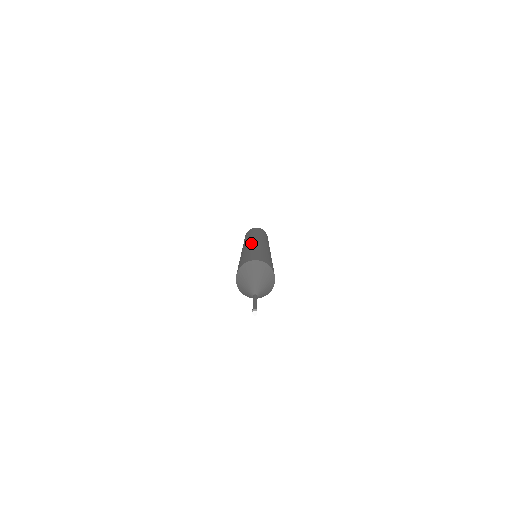
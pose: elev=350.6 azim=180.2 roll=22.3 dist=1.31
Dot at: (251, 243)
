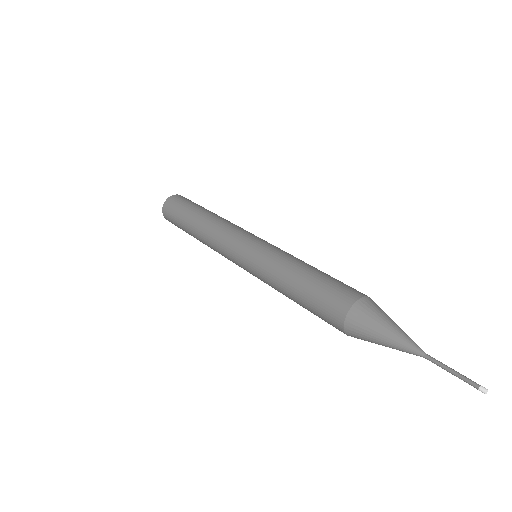
Dot at: (264, 245)
